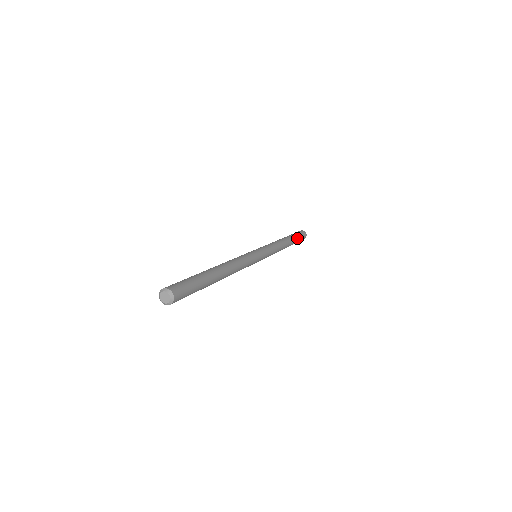
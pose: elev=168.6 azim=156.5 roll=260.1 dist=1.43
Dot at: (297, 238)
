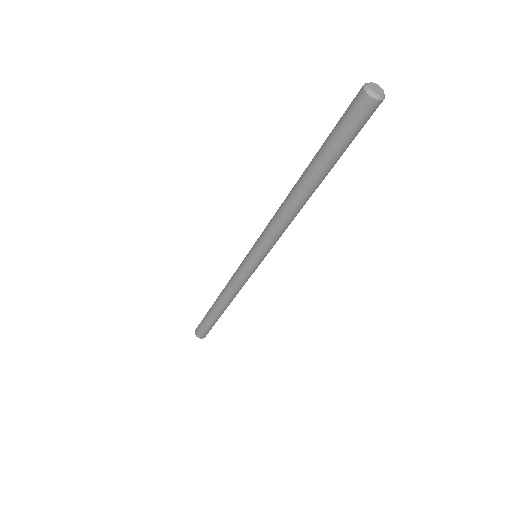
Dot at: occluded
